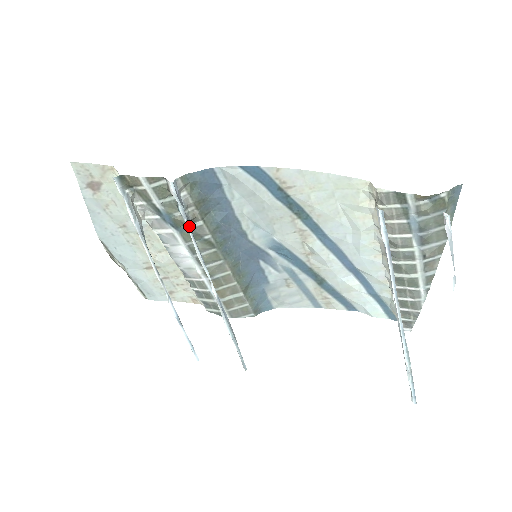
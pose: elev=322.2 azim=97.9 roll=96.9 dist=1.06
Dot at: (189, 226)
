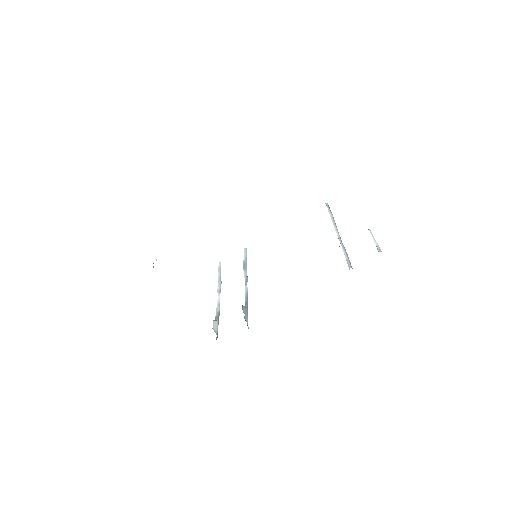
Dot at: occluded
